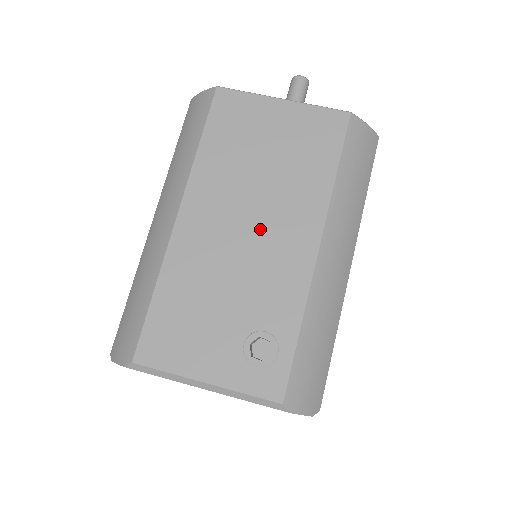
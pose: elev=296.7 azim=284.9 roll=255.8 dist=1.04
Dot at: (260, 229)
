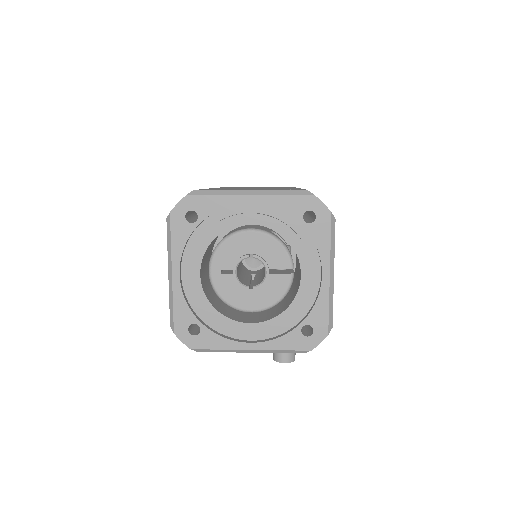
Dot at: occluded
